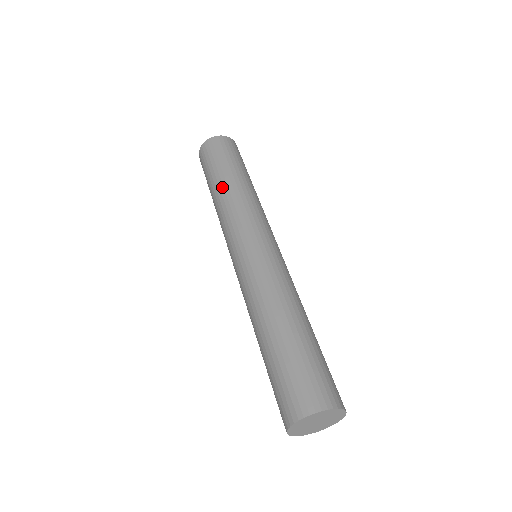
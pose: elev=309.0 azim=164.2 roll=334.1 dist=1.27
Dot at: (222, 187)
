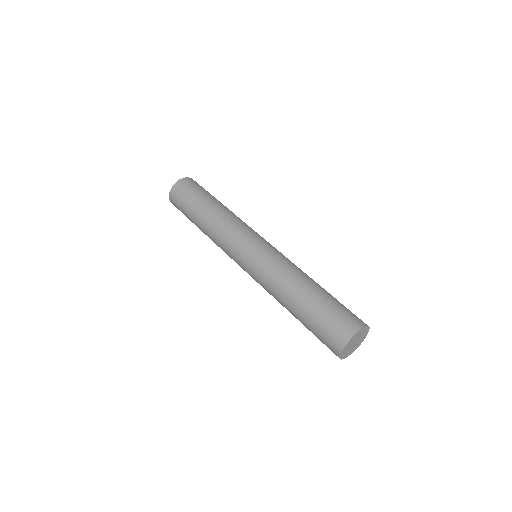
Dot at: (203, 226)
